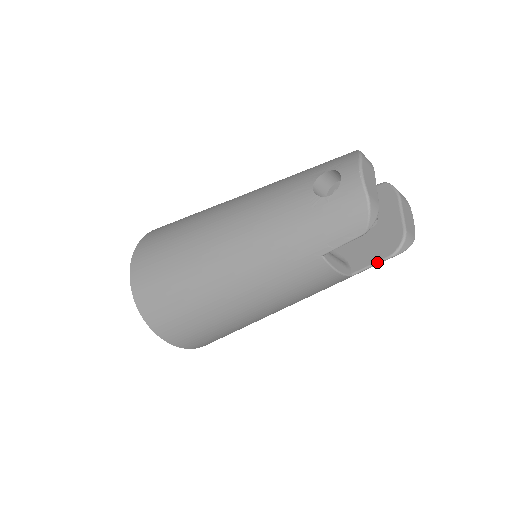
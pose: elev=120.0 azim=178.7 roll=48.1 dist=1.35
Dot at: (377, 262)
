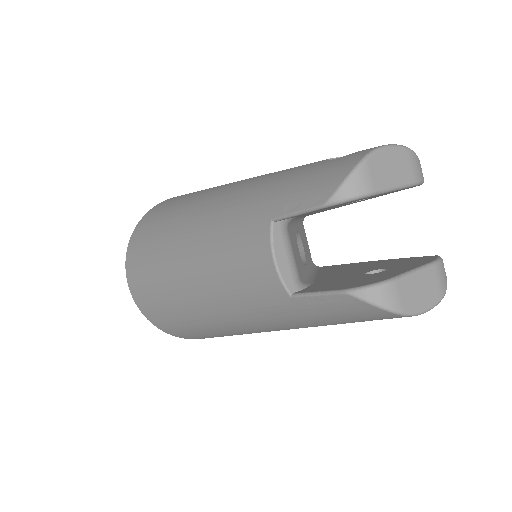
Dot at: (325, 291)
